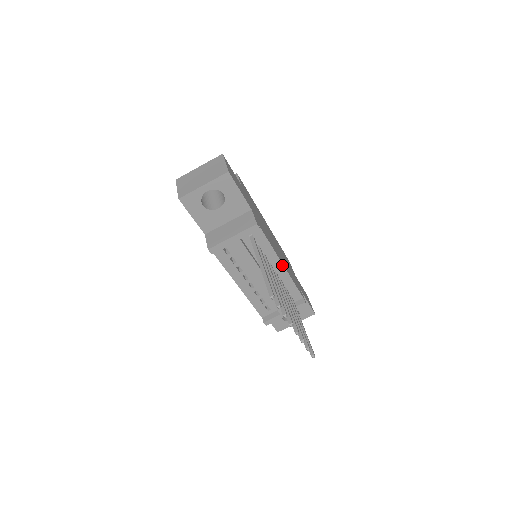
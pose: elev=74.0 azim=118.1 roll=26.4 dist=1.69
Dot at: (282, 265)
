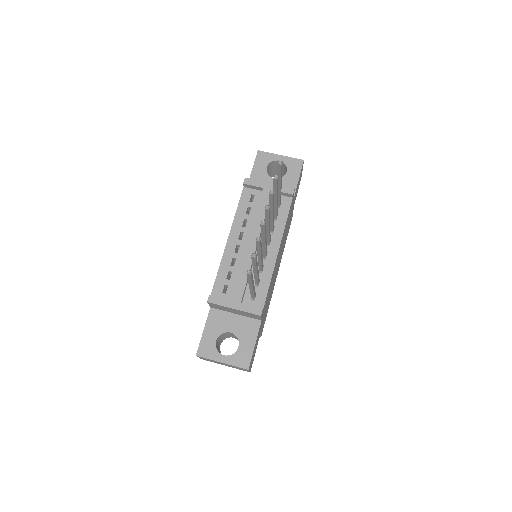
Dot at: (277, 252)
